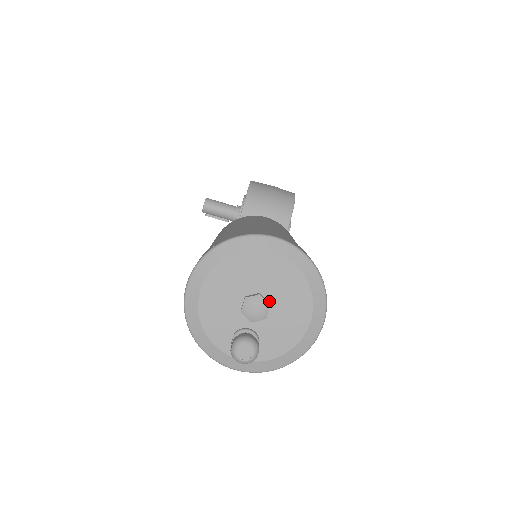
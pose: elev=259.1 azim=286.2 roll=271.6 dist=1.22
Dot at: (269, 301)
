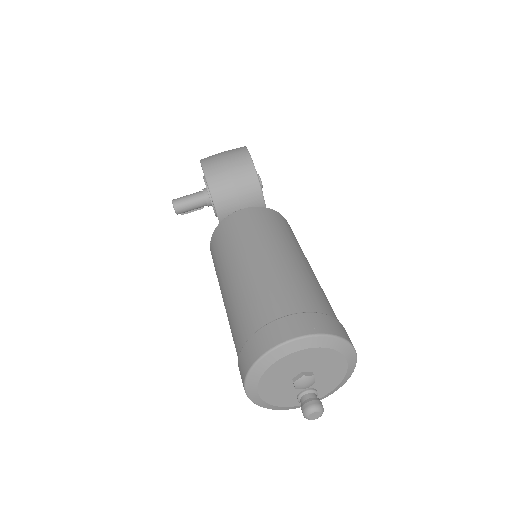
Dot at: (311, 372)
